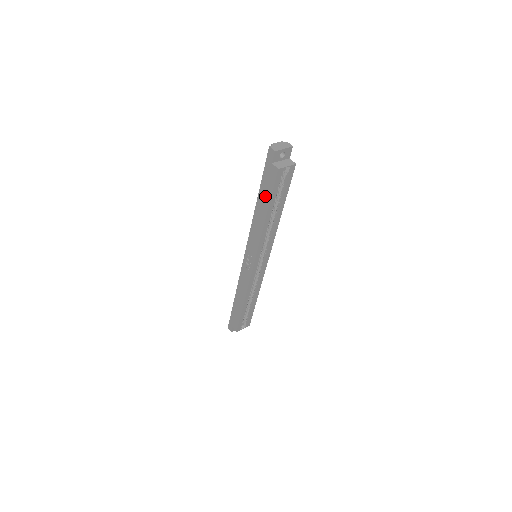
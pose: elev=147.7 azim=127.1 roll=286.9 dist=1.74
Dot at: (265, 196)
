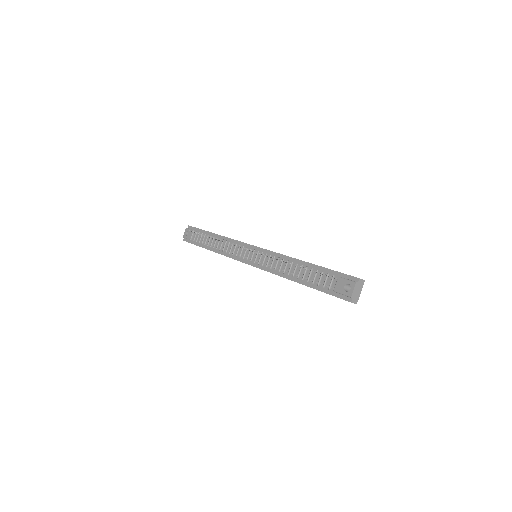
Dot at: occluded
